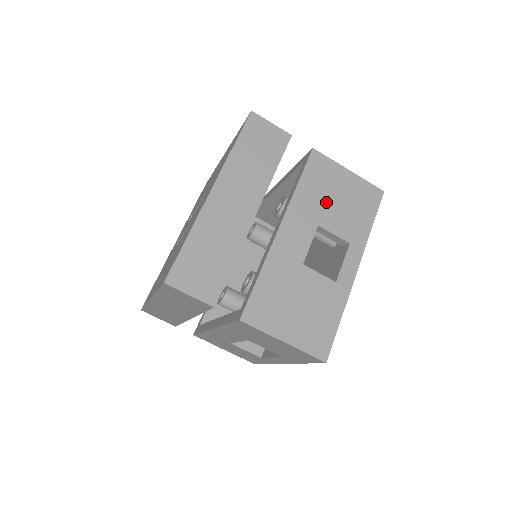
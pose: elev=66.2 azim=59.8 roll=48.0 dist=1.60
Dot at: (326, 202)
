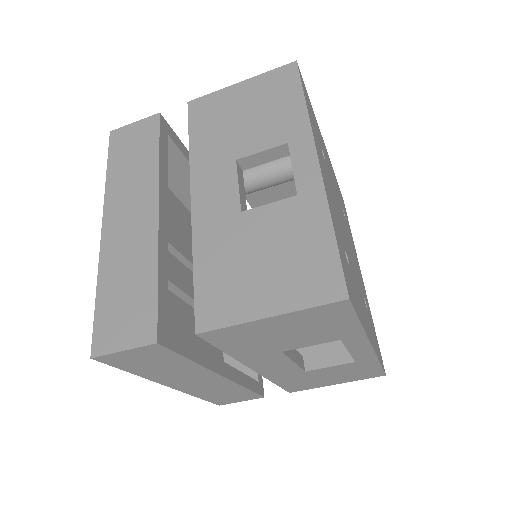
Dot at: (231, 132)
